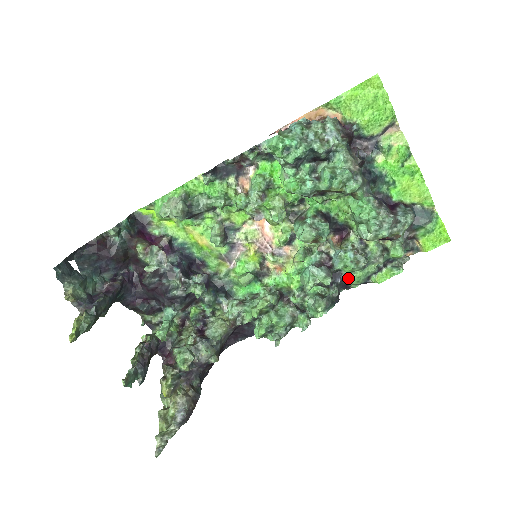
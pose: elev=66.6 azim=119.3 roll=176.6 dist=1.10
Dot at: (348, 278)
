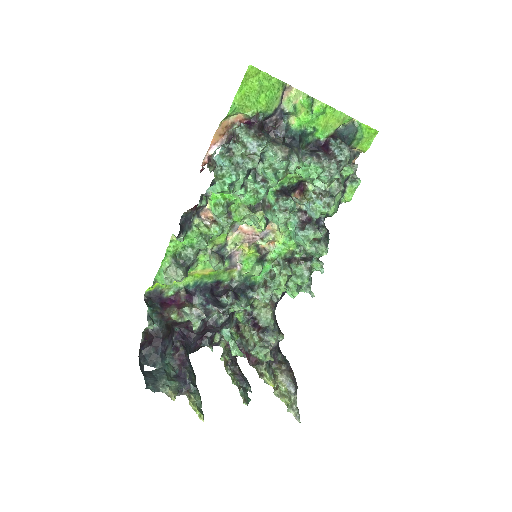
Dot at: occluded
